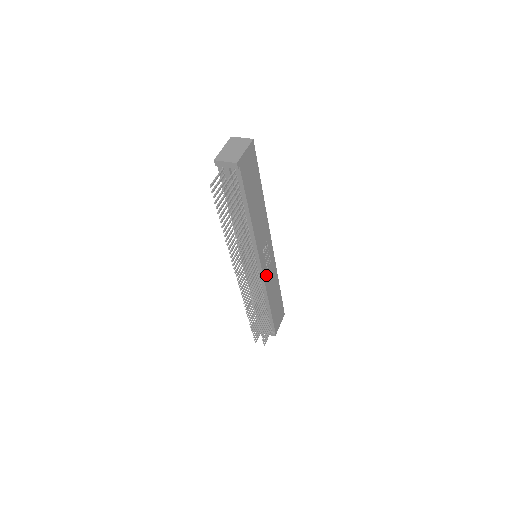
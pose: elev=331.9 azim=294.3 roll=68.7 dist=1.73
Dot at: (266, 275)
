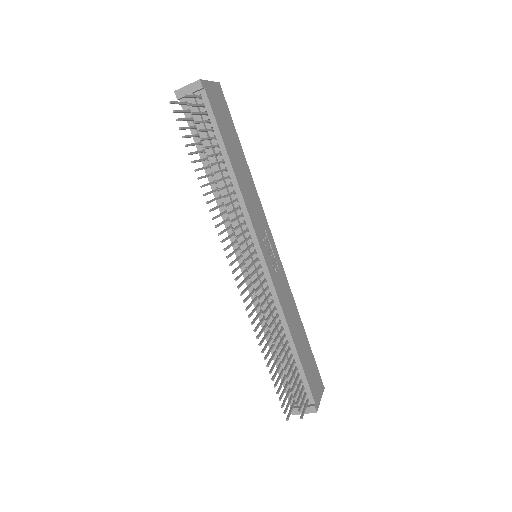
Dot at: (276, 282)
